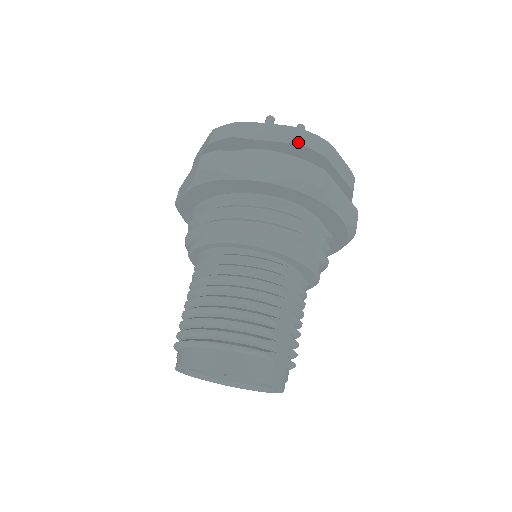
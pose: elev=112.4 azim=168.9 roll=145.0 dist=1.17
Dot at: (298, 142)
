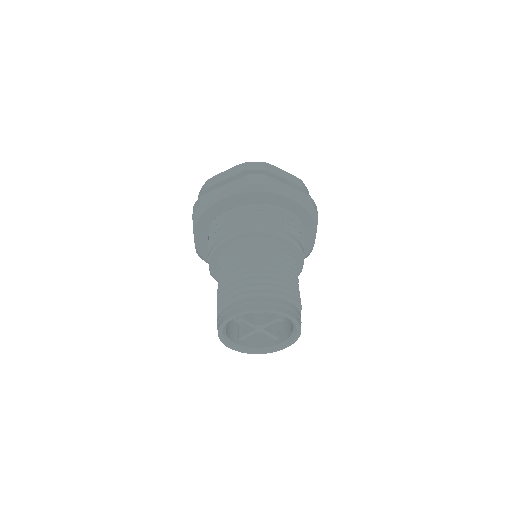
Dot at: (302, 186)
